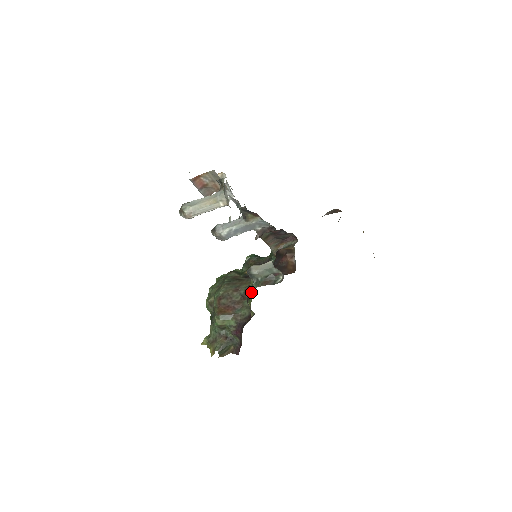
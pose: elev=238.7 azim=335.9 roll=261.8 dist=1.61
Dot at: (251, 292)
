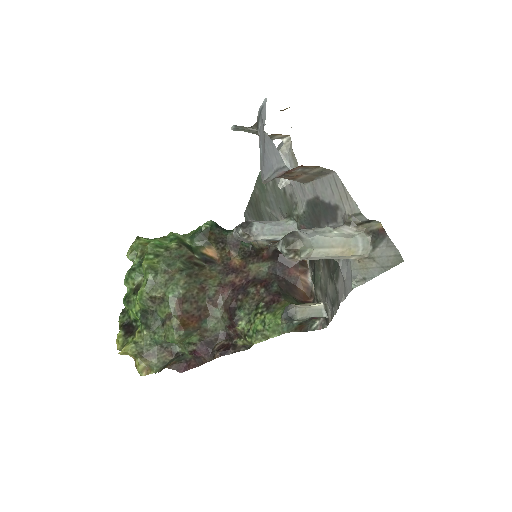
Dot at: (270, 331)
